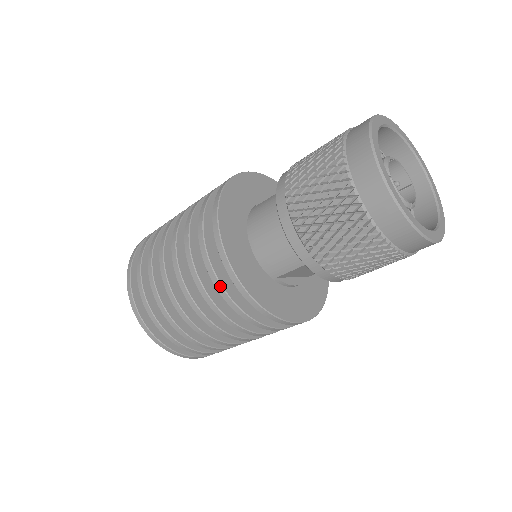
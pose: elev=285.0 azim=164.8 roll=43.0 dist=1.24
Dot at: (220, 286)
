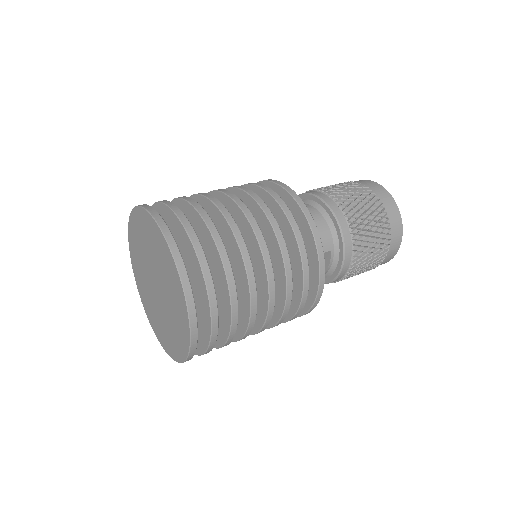
Dot at: (300, 234)
